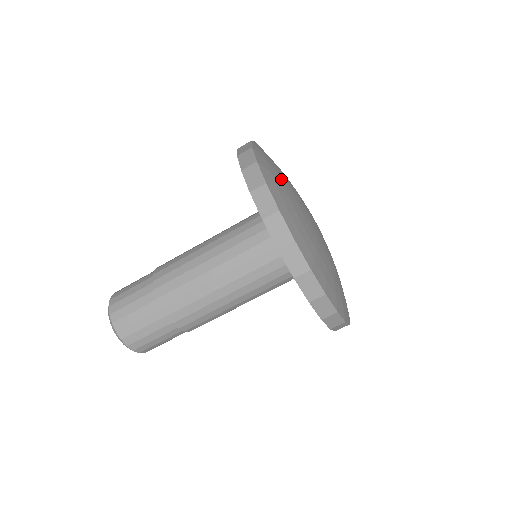
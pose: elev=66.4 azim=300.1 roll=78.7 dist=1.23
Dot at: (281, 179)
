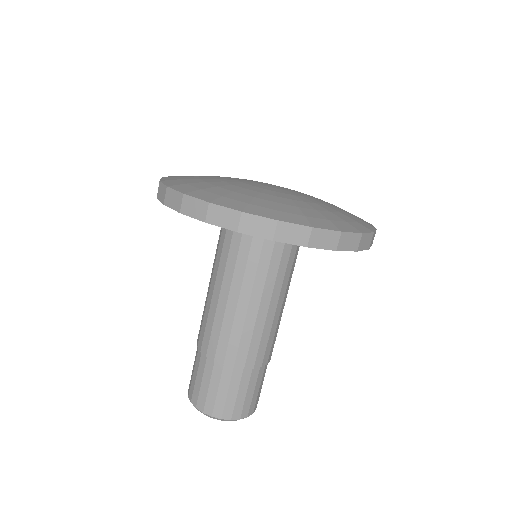
Dot at: (213, 185)
